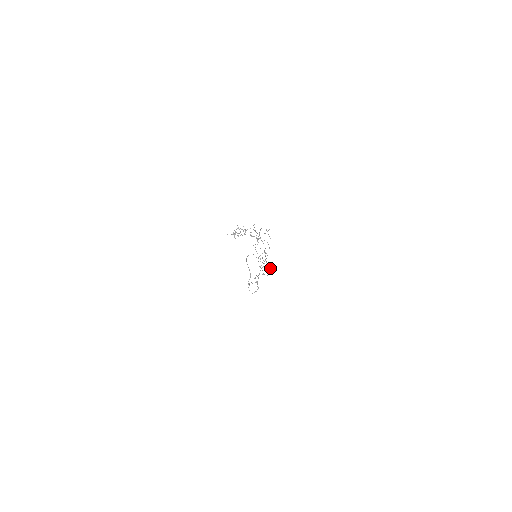
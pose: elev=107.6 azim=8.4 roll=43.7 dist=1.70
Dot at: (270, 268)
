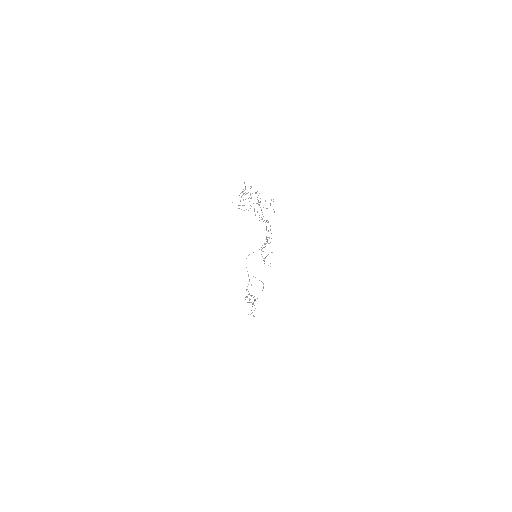
Dot at: (272, 252)
